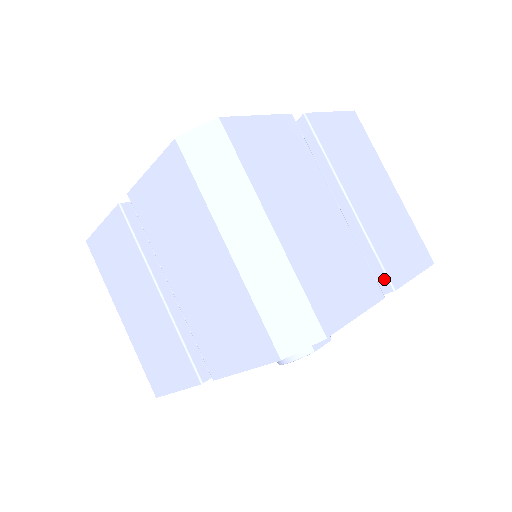
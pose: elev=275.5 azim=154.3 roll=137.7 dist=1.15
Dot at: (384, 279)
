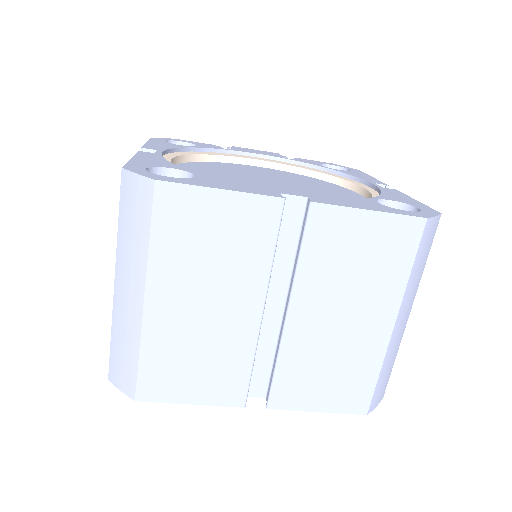
Dot at: (270, 392)
